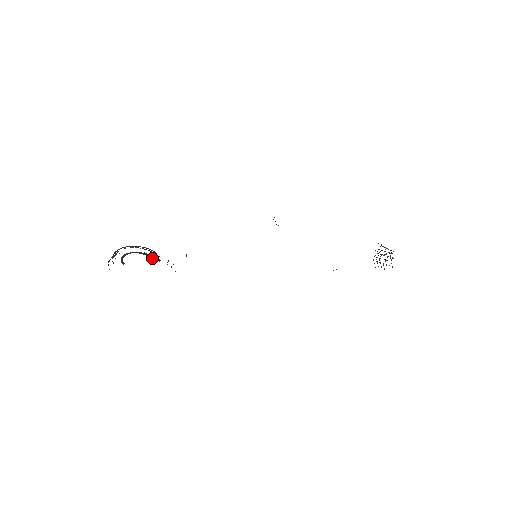
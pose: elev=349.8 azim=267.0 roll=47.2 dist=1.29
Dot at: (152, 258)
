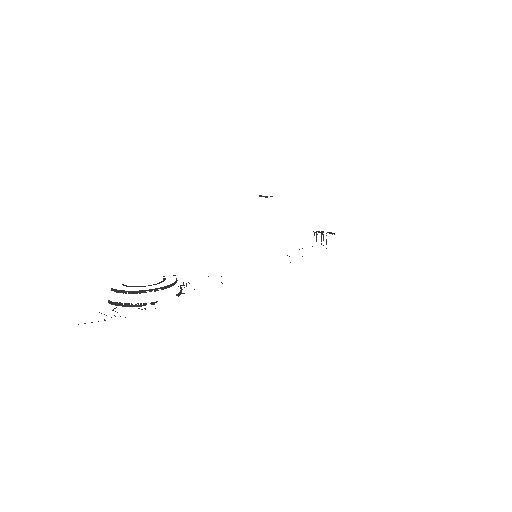
Dot at: (165, 278)
